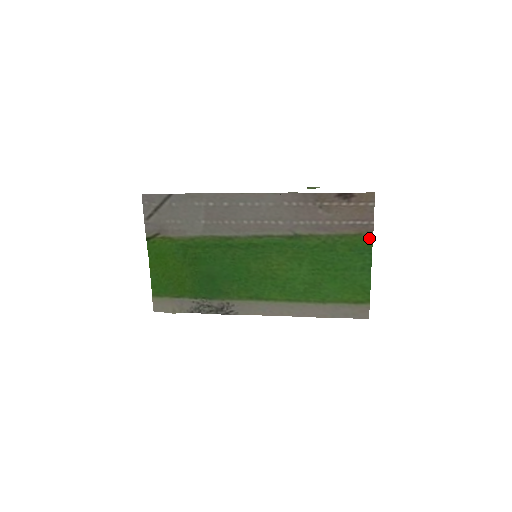
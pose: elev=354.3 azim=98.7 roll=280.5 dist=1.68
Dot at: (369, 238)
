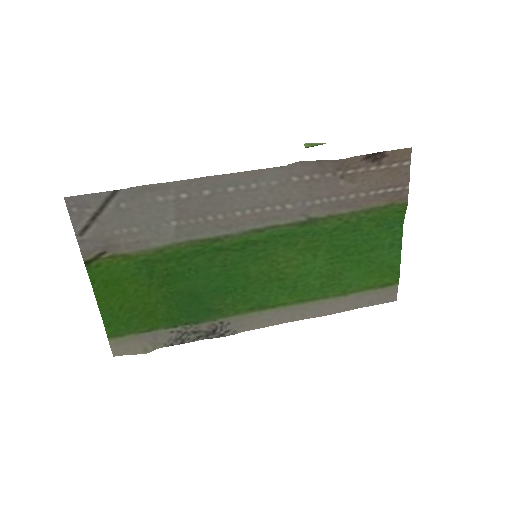
Dot at: (402, 207)
